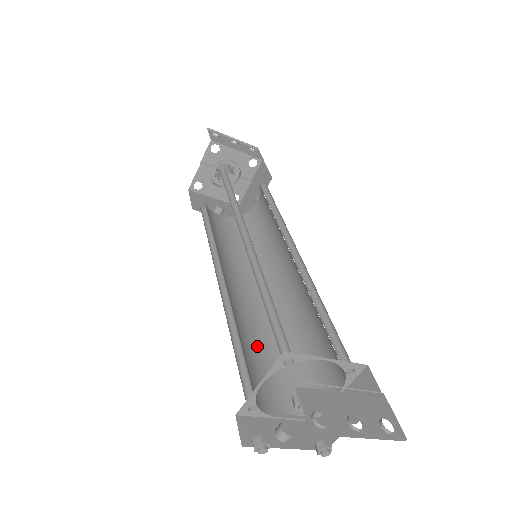
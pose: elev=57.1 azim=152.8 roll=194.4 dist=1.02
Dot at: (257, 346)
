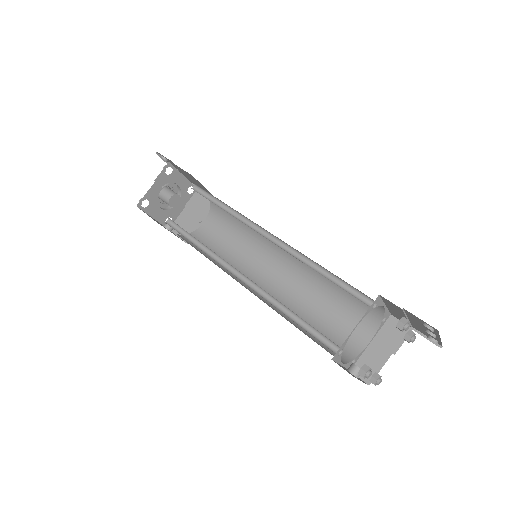
Dot at: (290, 322)
